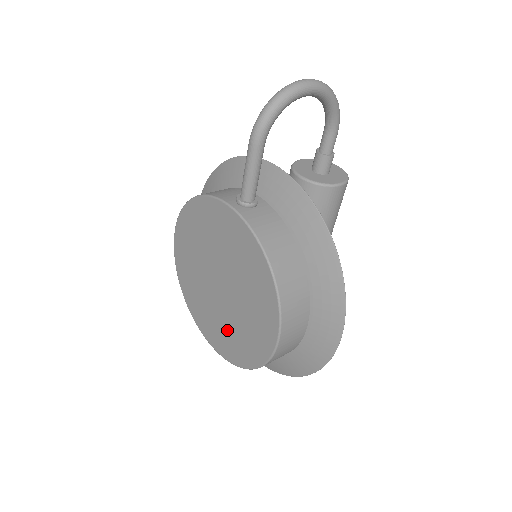
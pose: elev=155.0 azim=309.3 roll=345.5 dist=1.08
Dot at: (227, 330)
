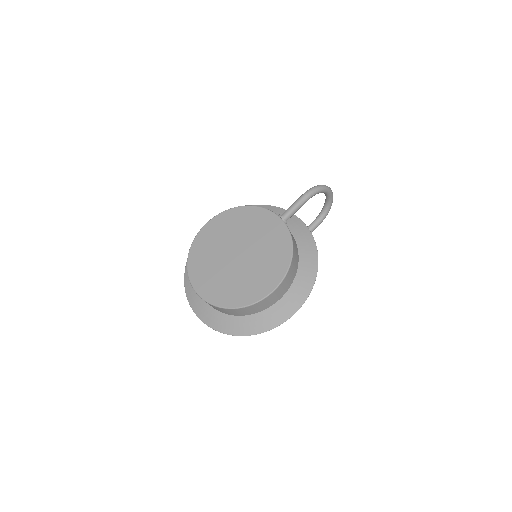
Dot at: (226, 283)
